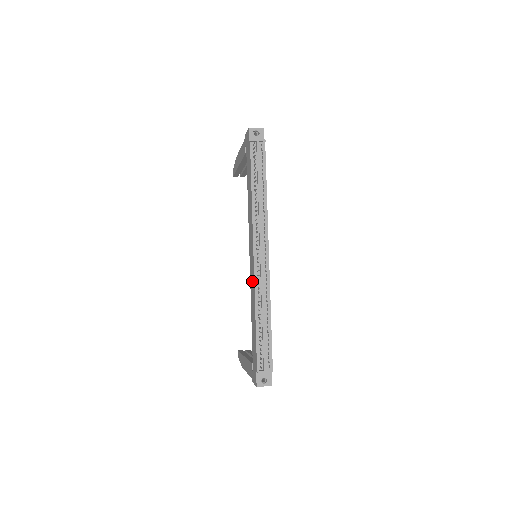
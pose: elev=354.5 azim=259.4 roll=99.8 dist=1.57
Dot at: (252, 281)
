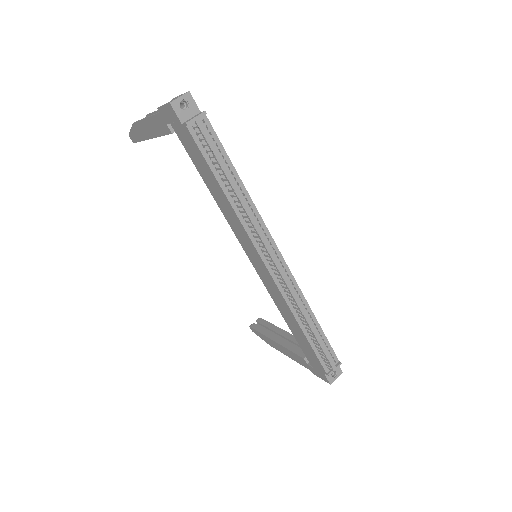
Dot at: (274, 292)
